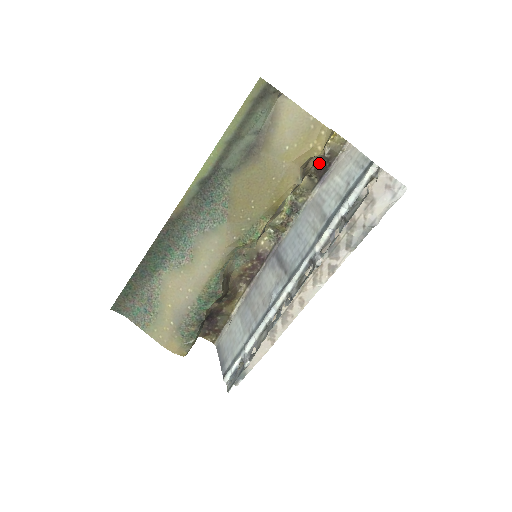
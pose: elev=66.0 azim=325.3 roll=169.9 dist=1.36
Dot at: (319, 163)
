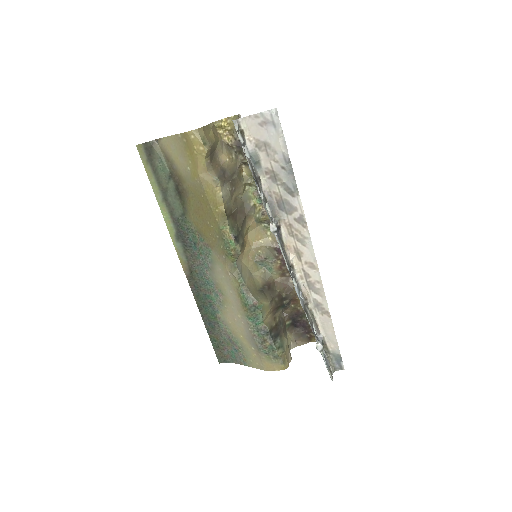
Dot at: (240, 149)
